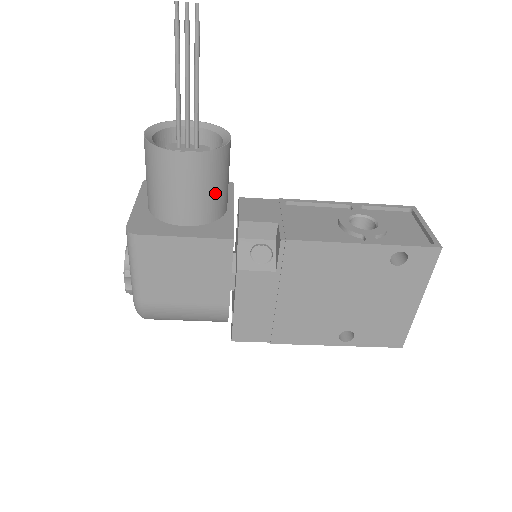
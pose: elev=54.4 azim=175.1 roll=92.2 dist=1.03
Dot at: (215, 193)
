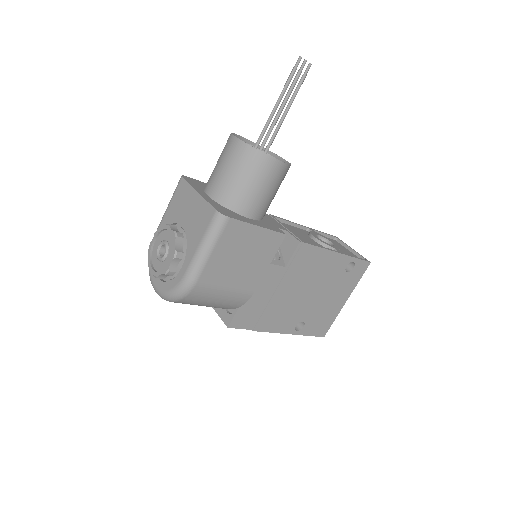
Dot at: occluded
